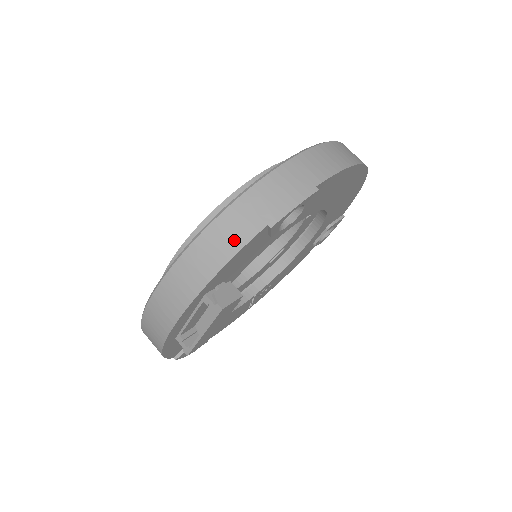
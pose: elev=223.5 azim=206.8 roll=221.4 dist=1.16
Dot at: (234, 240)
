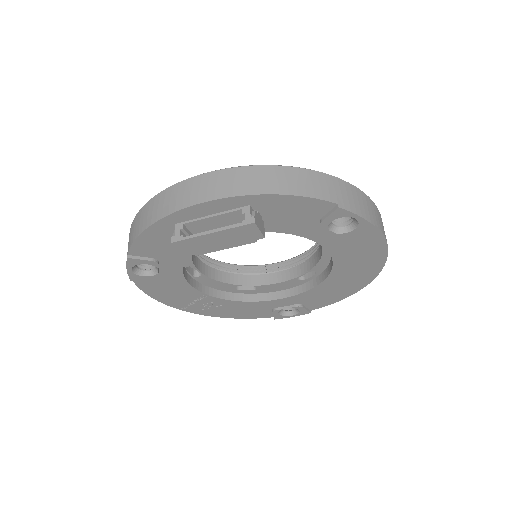
Dot at: (311, 189)
